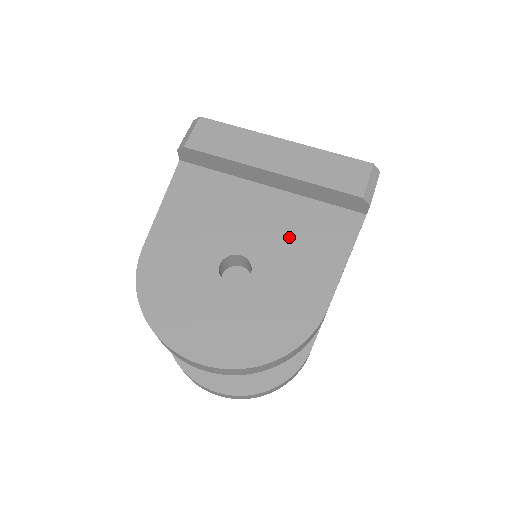
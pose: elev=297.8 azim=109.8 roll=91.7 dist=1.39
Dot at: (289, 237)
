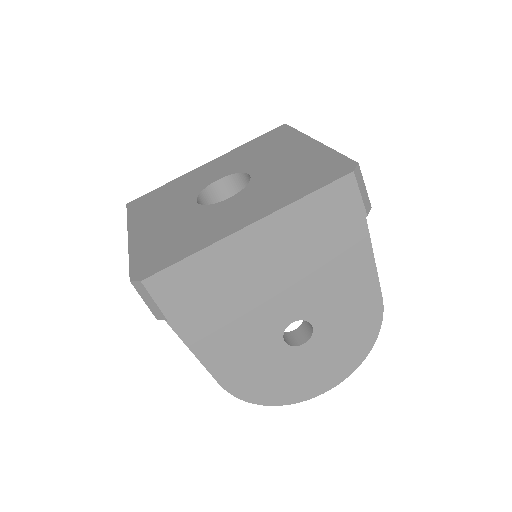
Dot at: (316, 278)
